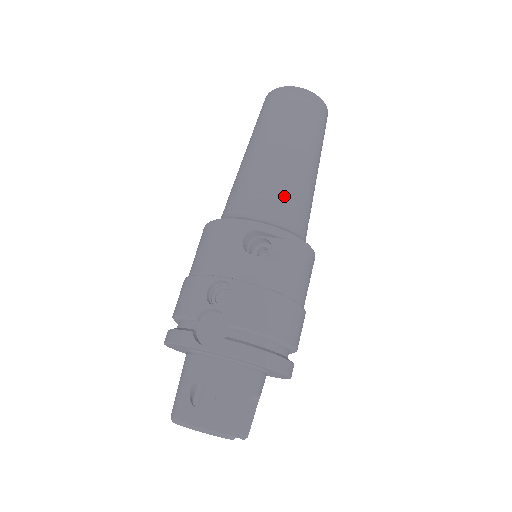
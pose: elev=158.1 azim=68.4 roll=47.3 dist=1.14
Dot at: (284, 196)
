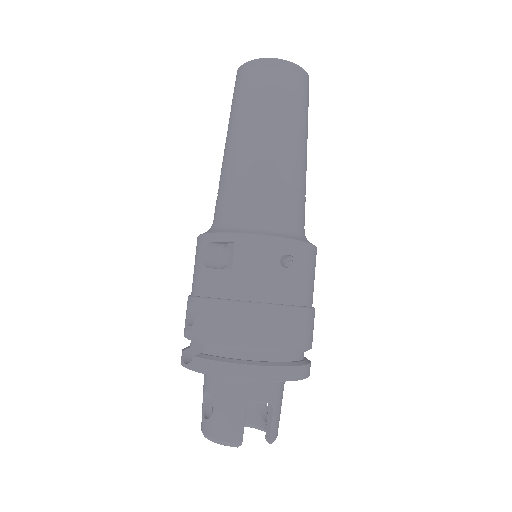
Dot at: (241, 193)
